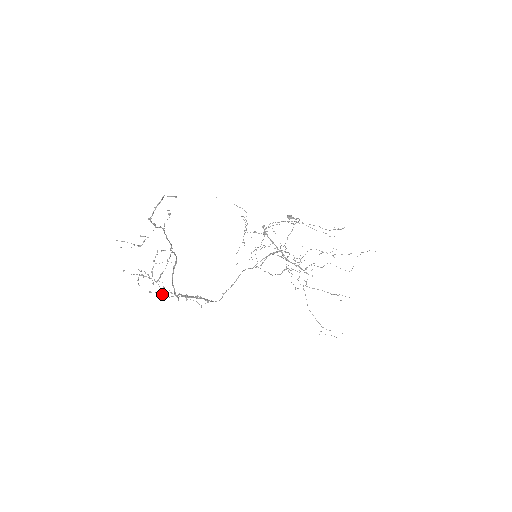
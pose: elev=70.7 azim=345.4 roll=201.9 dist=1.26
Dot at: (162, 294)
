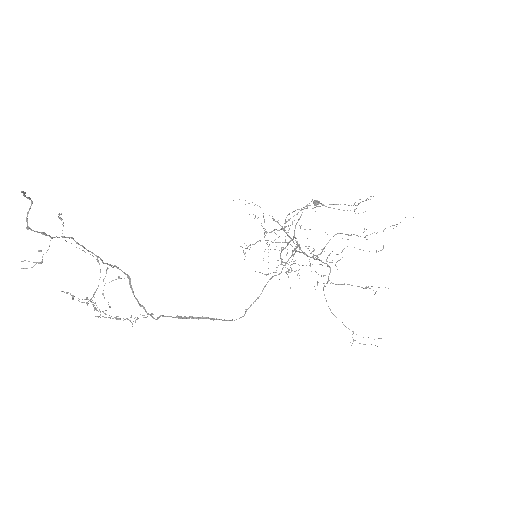
Dot at: (105, 317)
